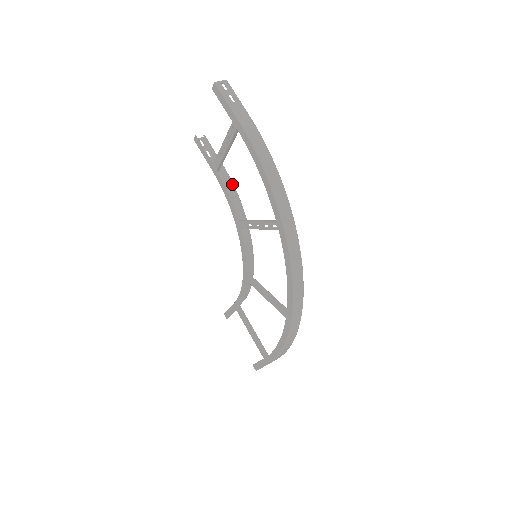
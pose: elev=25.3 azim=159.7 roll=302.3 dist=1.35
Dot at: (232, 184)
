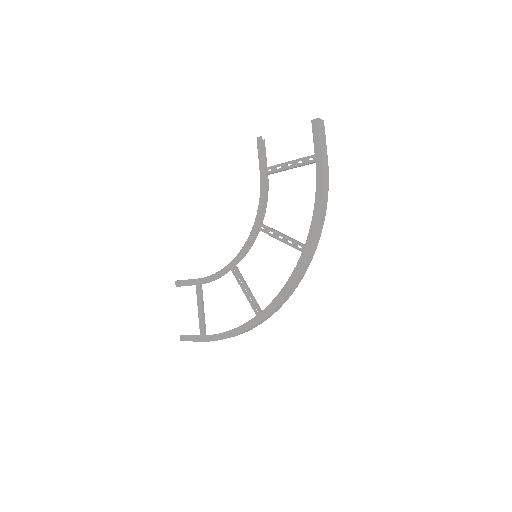
Dot at: occluded
